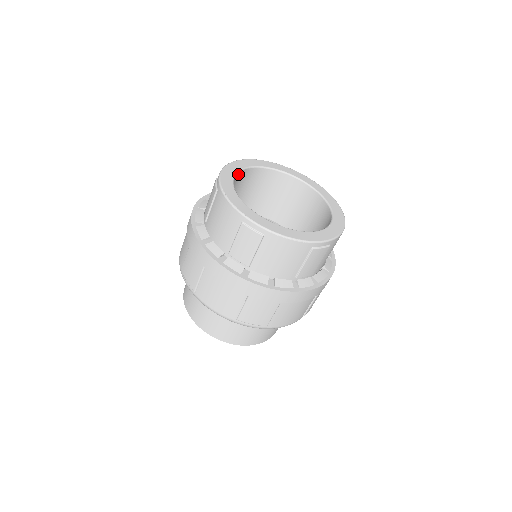
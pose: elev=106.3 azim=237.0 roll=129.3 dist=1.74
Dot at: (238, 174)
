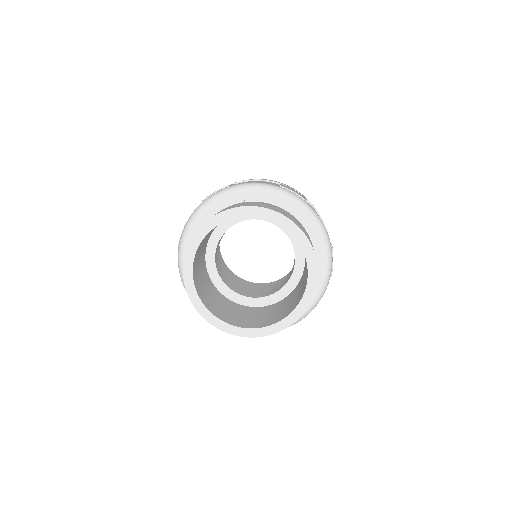
Dot at: occluded
